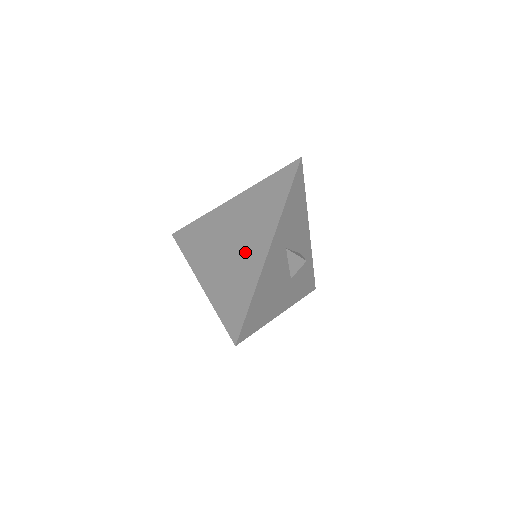
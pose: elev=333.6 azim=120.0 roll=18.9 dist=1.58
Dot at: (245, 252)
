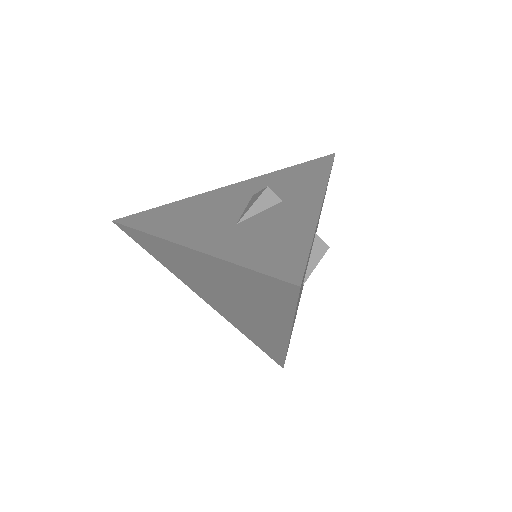
Dot at: (253, 319)
